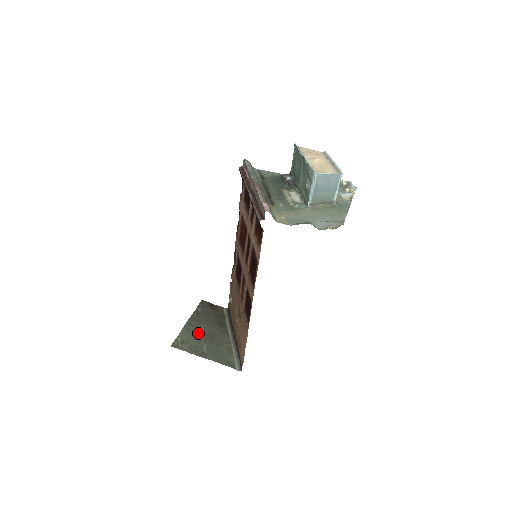
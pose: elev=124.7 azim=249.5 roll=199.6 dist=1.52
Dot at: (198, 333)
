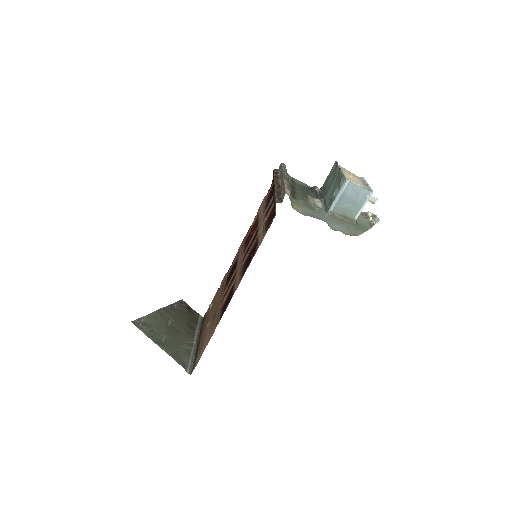
Dot at: (164, 323)
